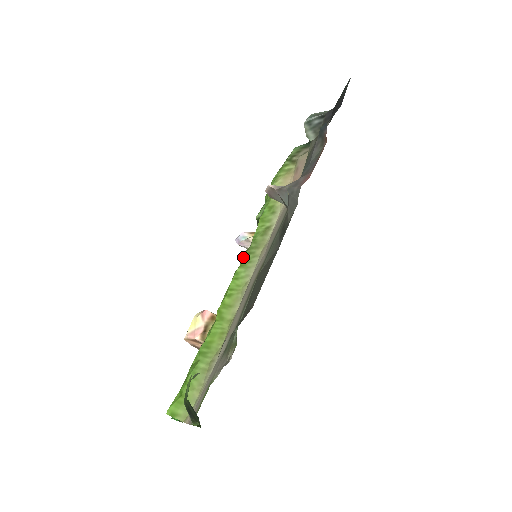
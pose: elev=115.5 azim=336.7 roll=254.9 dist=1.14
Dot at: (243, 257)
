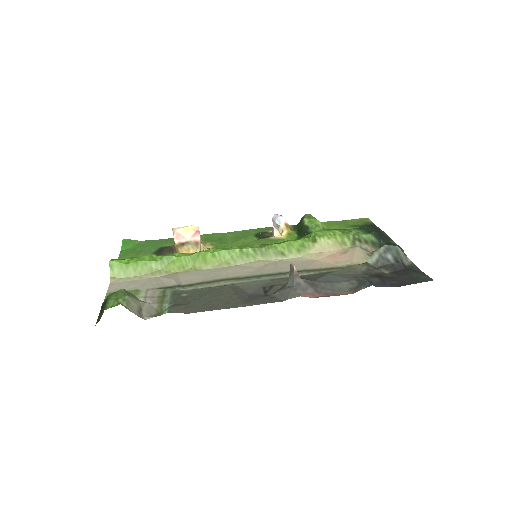
Dot at: (250, 247)
